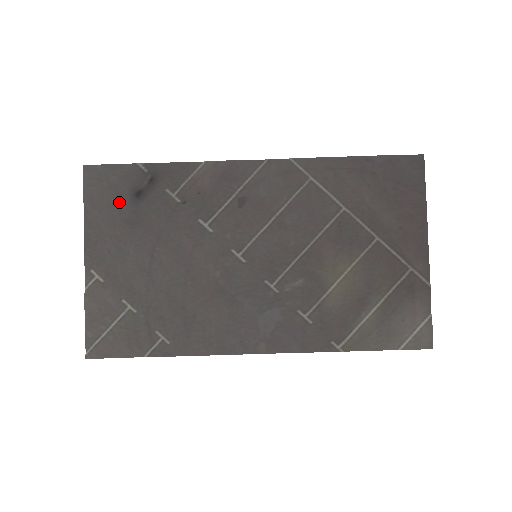
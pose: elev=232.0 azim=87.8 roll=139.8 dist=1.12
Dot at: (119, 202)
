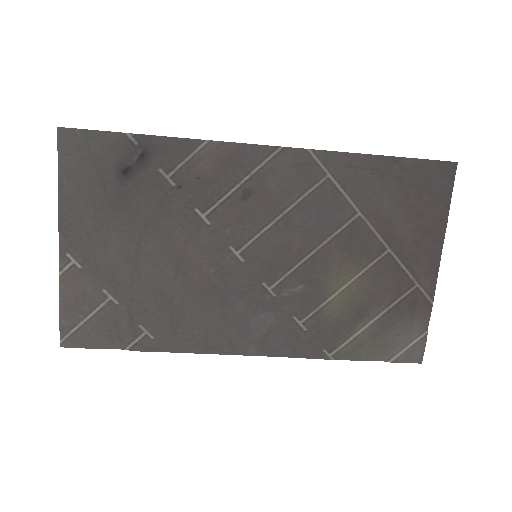
Dot at: (102, 178)
